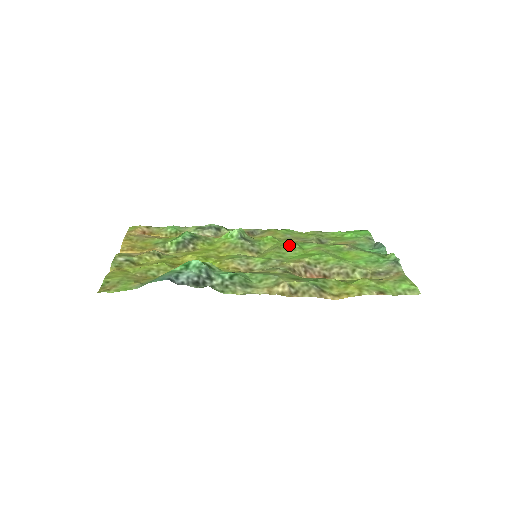
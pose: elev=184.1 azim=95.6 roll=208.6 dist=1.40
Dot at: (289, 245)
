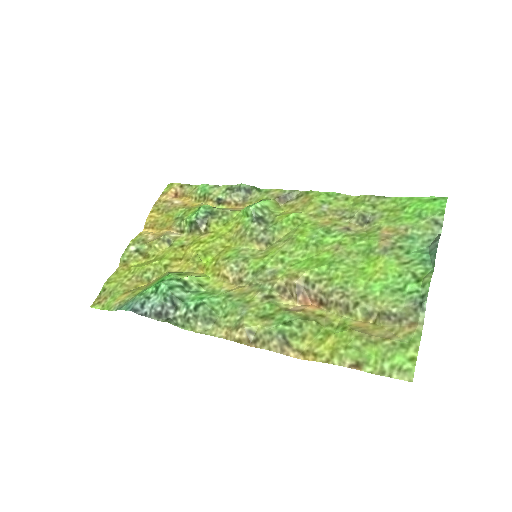
Dot at: (304, 237)
